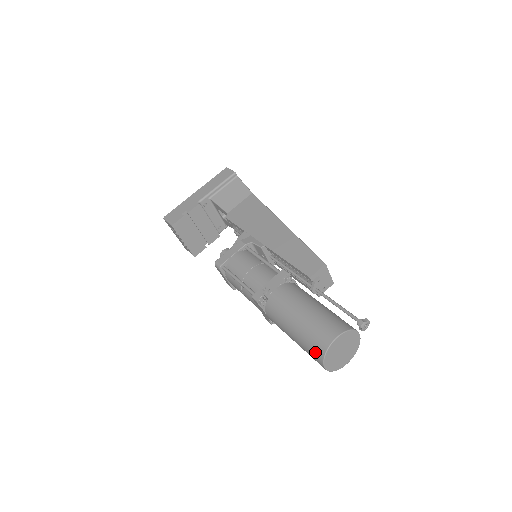
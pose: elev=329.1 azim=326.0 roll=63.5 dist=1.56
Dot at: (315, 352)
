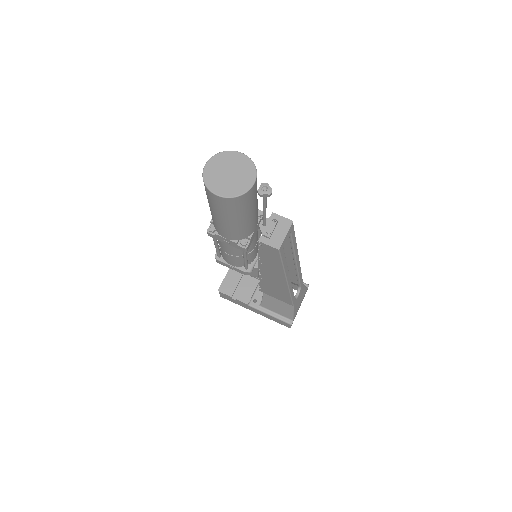
Dot at: occluded
